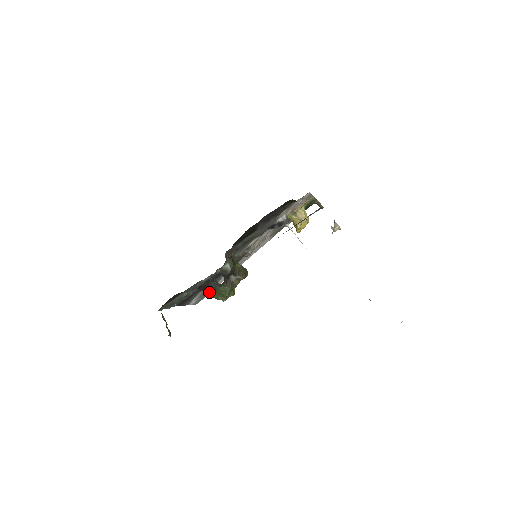
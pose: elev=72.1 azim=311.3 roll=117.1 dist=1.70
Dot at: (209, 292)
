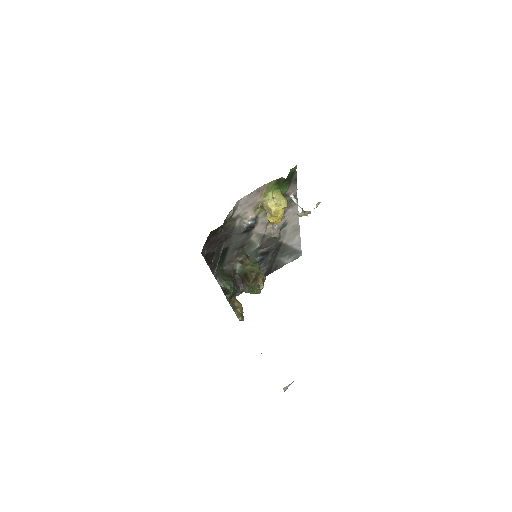
Dot at: (241, 292)
